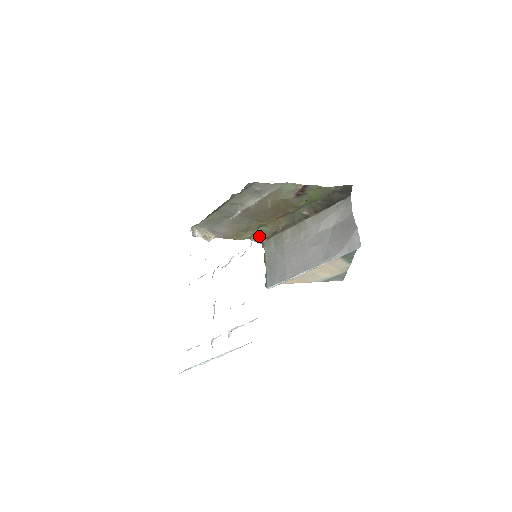
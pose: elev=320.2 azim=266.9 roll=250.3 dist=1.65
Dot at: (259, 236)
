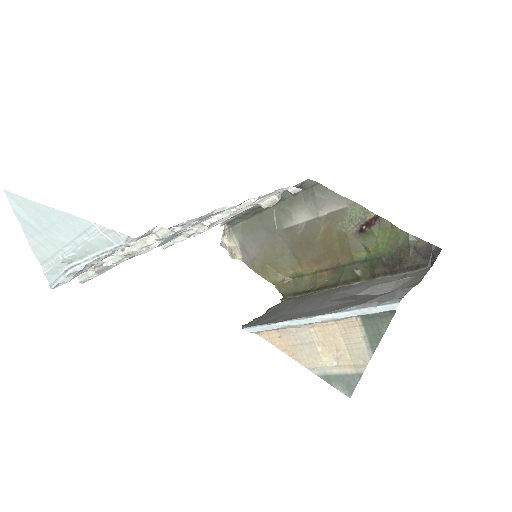
Dot at: (287, 287)
